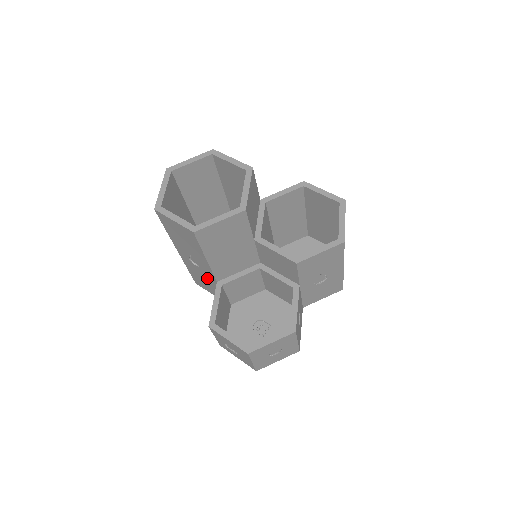
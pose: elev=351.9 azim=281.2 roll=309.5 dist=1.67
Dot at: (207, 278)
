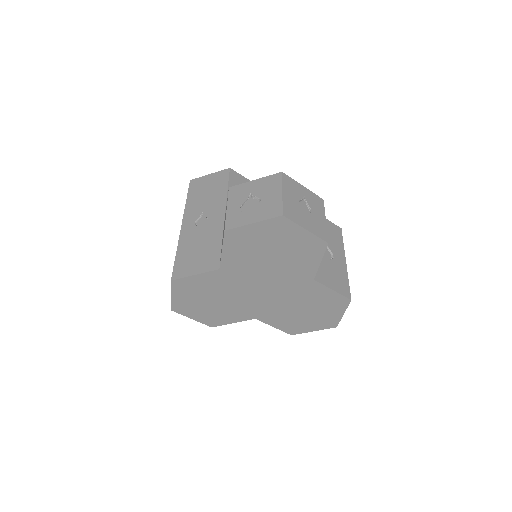
Dot at: (208, 236)
